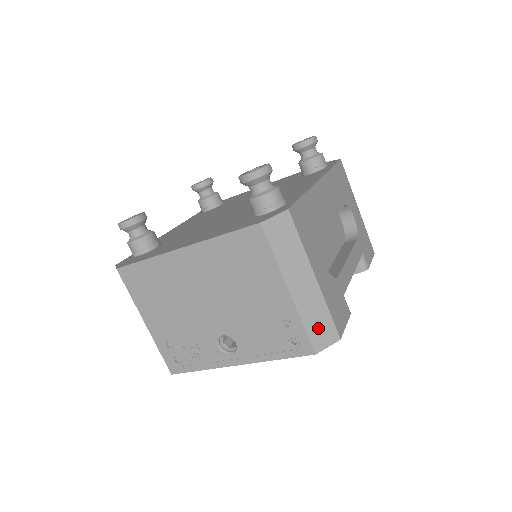
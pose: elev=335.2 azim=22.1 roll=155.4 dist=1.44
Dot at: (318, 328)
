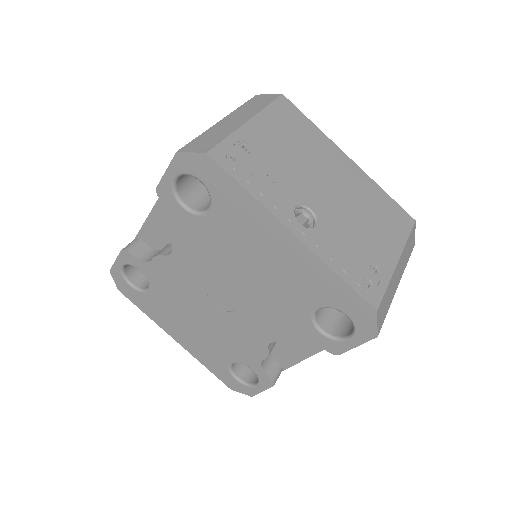
Dot at: (385, 304)
